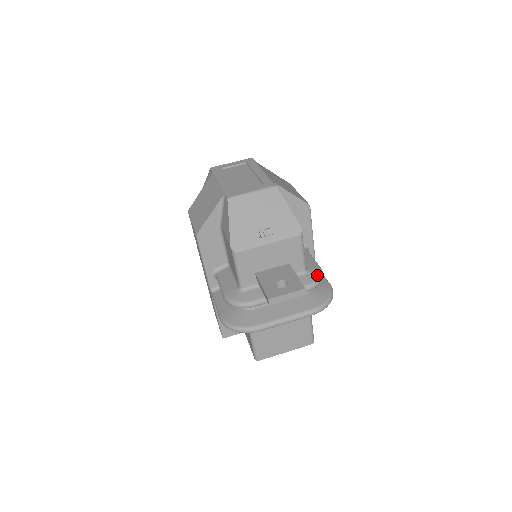
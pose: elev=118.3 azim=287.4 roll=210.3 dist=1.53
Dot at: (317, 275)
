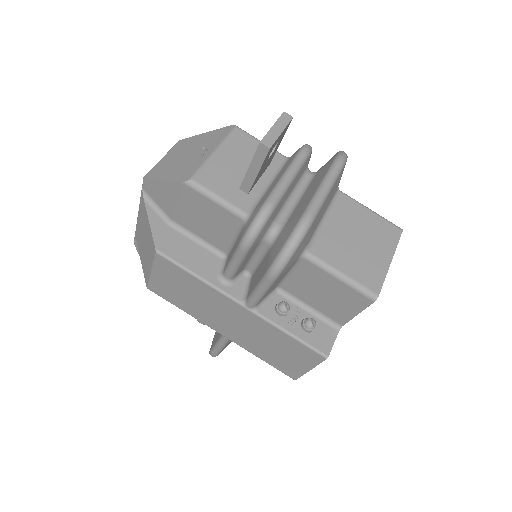
Dot at: occluded
